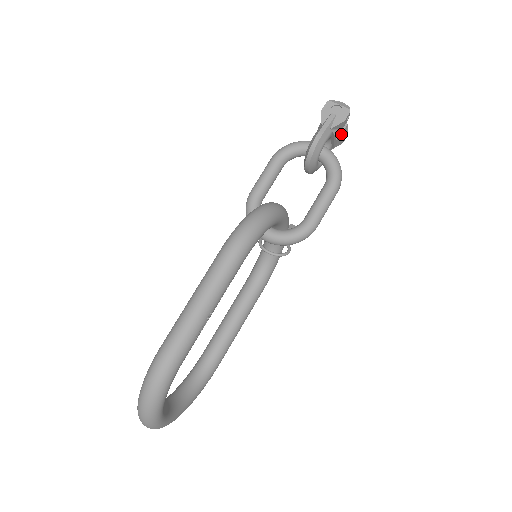
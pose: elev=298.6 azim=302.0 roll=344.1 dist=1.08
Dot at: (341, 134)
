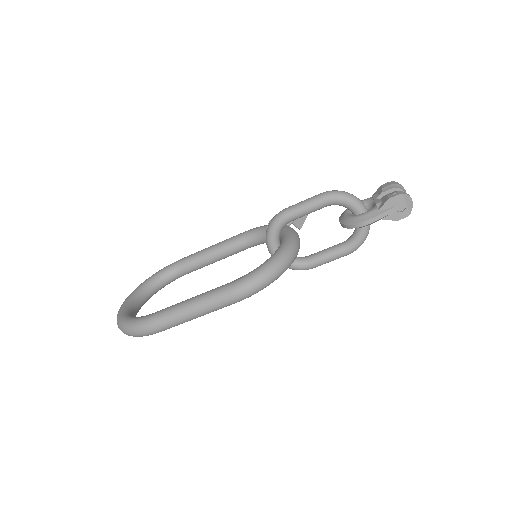
Dot at: occluded
